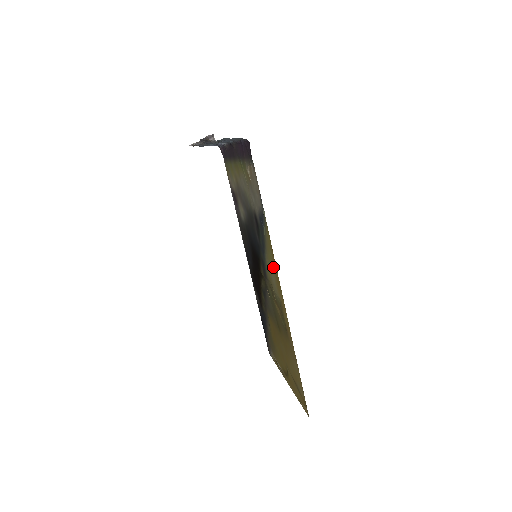
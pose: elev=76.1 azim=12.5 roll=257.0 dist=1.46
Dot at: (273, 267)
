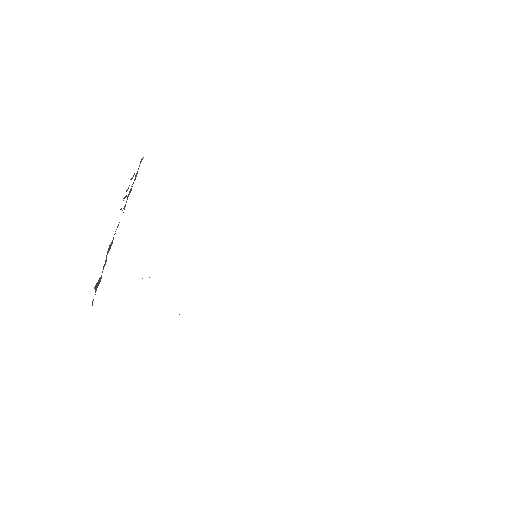
Dot at: occluded
